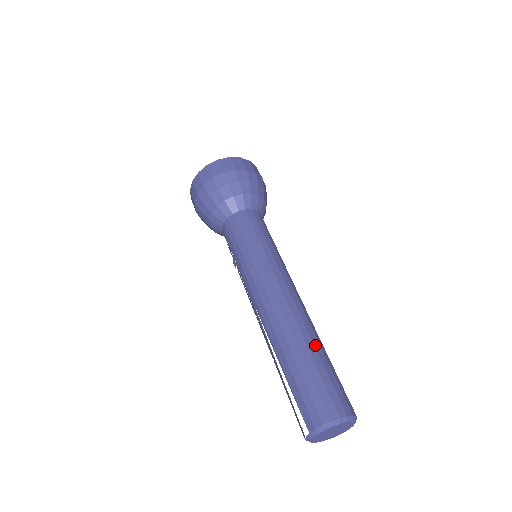
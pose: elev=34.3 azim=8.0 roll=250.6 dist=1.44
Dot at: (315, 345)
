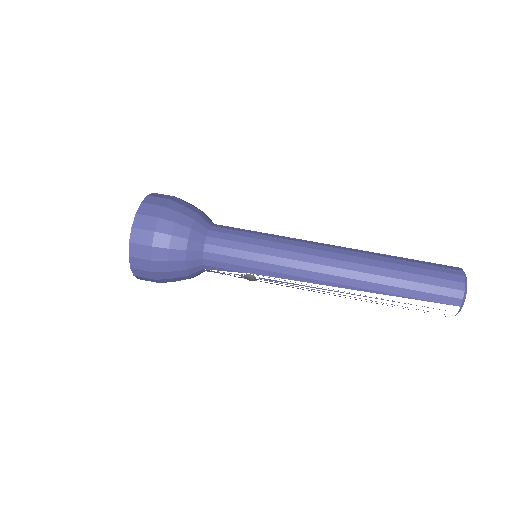
Dot at: (390, 257)
